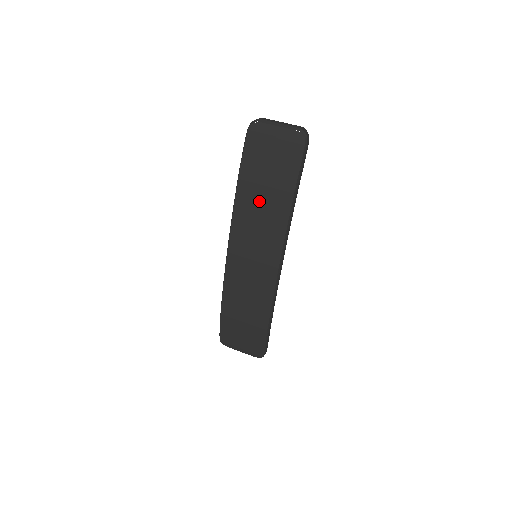
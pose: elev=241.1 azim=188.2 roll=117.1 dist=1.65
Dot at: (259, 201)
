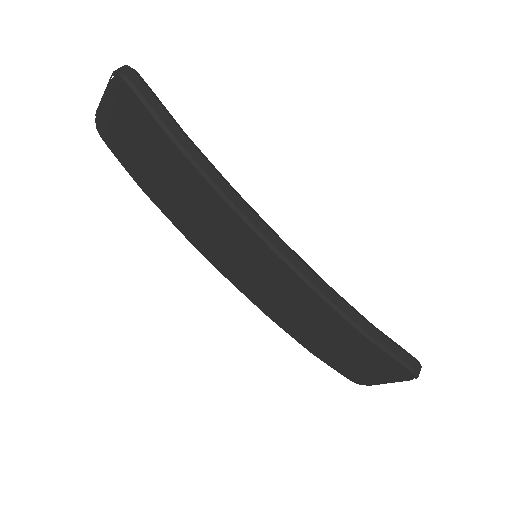
Dot at: (176, 195)
